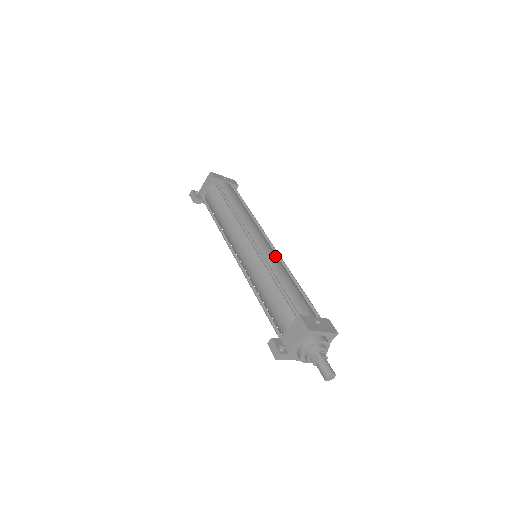
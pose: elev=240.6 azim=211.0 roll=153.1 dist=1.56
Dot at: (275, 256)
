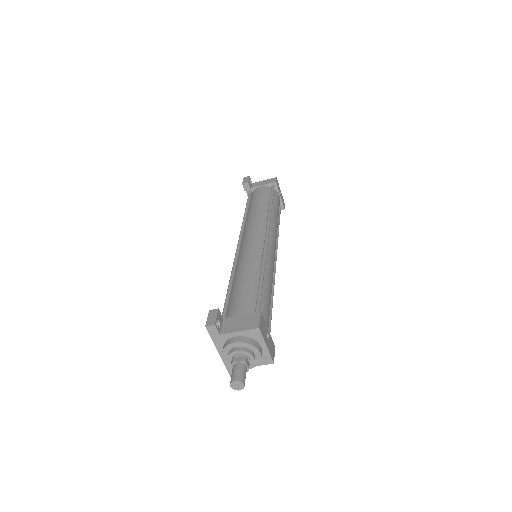
Dot at: occluded
